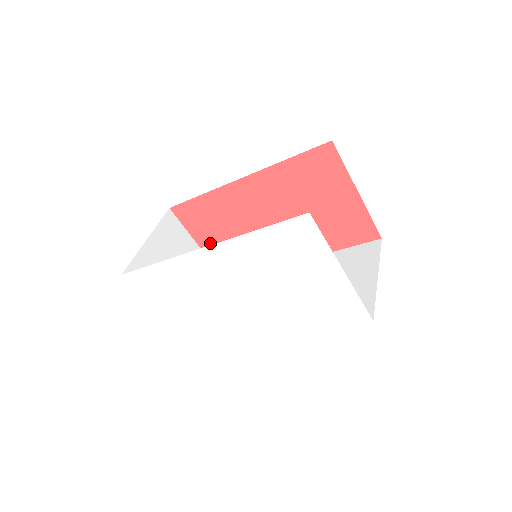
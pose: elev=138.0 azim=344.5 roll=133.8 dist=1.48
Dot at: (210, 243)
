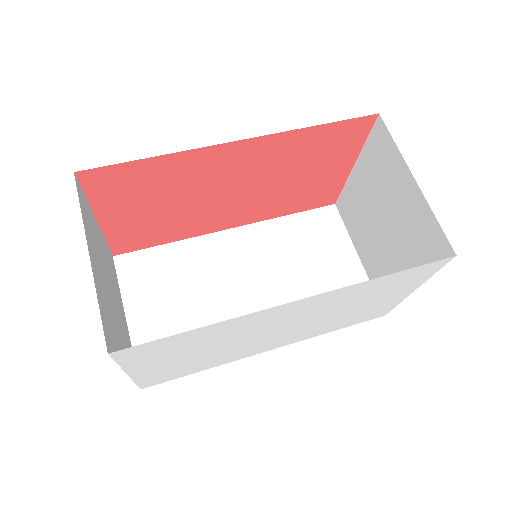
Dot at: (120, 216)
